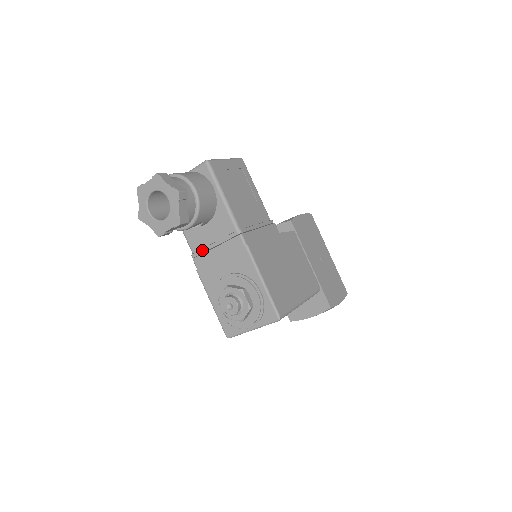
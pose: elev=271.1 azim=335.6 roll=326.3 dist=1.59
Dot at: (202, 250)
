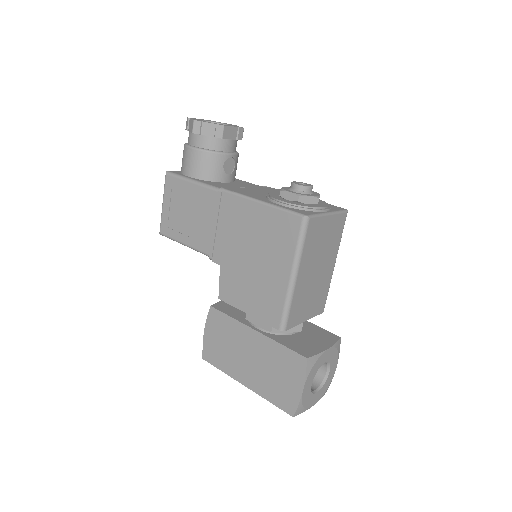
Dot at: (233, 187)
